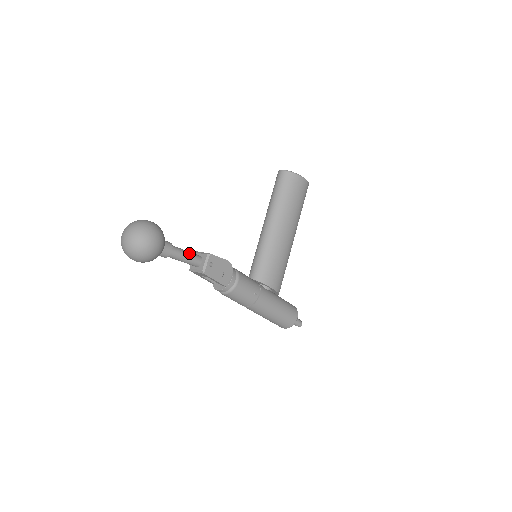
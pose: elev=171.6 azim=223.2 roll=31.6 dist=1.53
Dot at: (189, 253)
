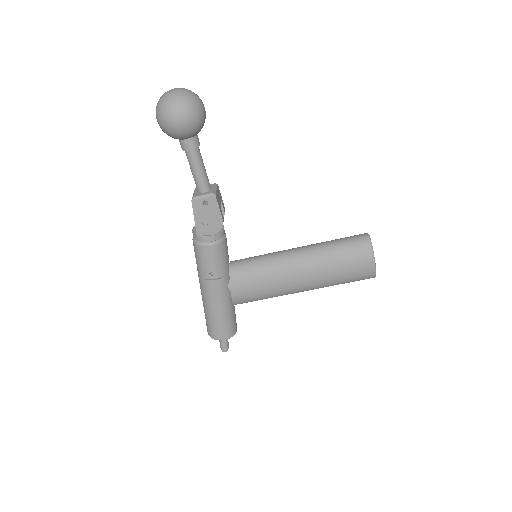
Dot at: (203, 173)
